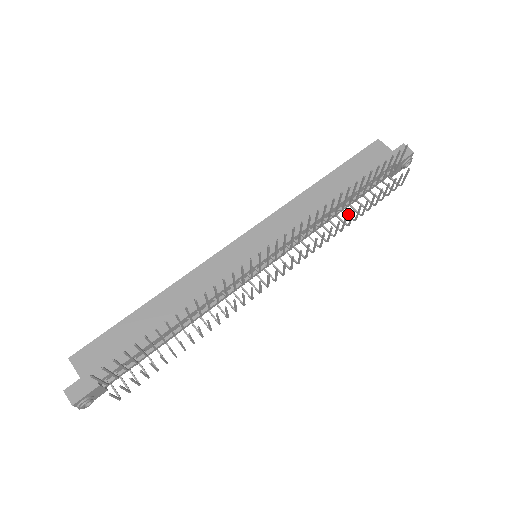
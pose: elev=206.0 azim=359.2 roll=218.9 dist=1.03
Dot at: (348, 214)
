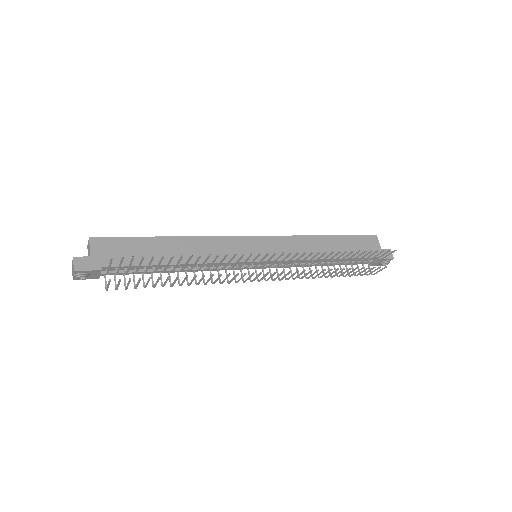
Dot at: occluded
